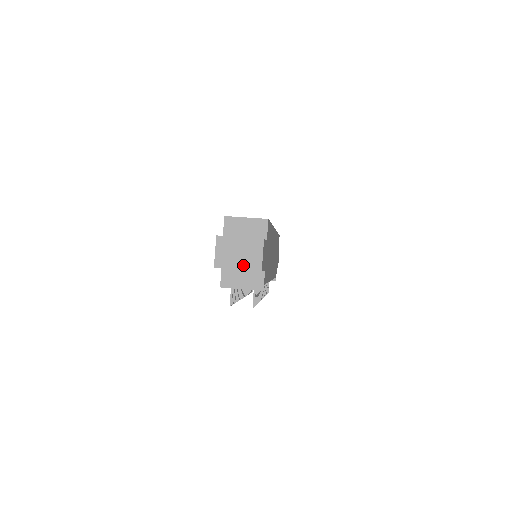
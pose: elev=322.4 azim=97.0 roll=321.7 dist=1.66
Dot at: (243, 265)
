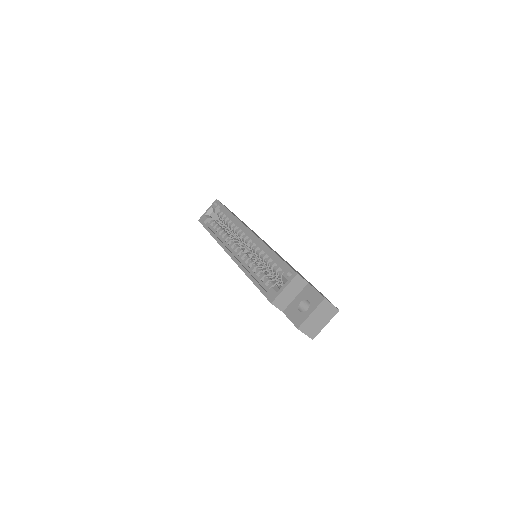
Dot at: (327, 320)
